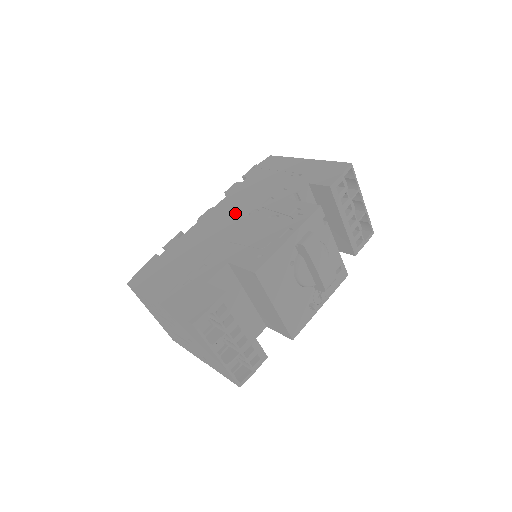
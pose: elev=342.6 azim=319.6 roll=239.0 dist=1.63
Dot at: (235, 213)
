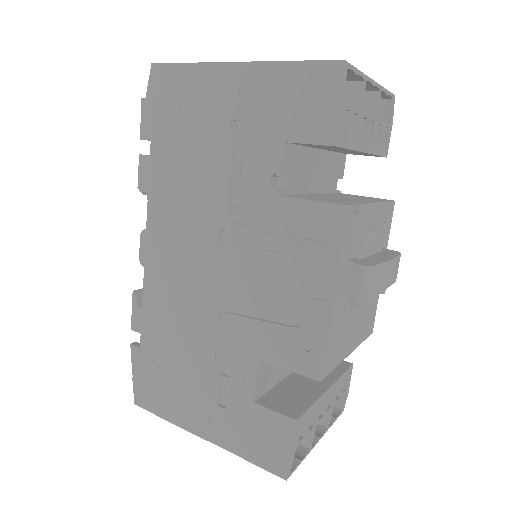
Dot at: (194, 242)
